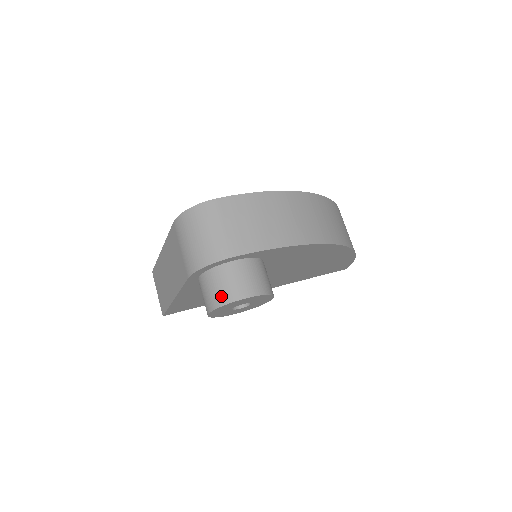
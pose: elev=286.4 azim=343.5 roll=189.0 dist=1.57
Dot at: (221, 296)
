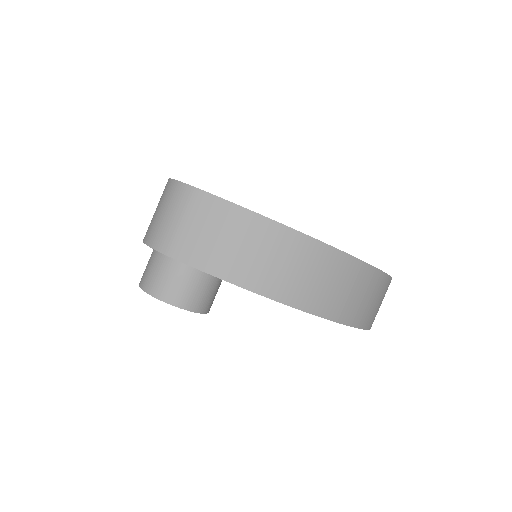
Dot at: (146, 280)
